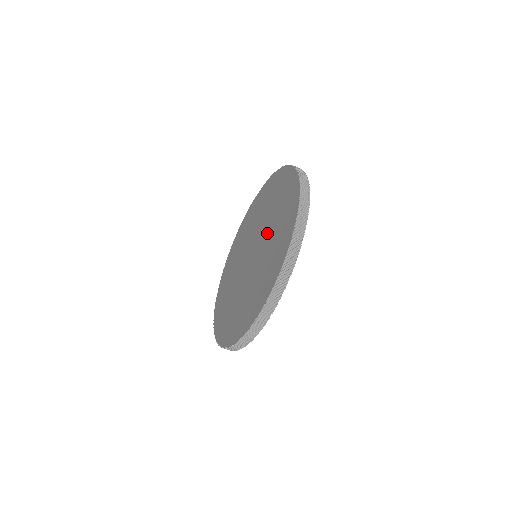
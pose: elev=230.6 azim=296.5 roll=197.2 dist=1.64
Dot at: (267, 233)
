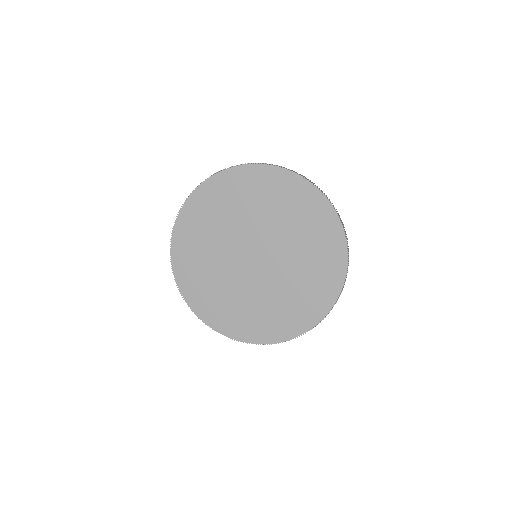
Dot at: (287, 265)
